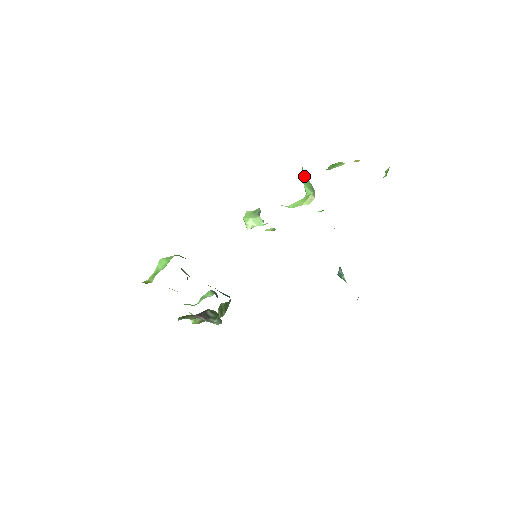
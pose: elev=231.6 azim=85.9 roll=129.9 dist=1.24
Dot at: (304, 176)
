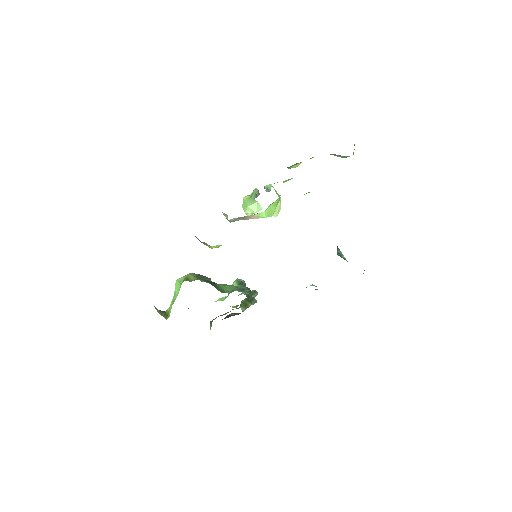
Dot at: occluded
